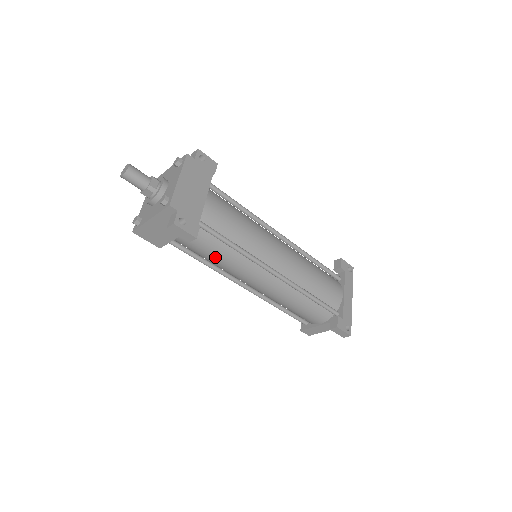
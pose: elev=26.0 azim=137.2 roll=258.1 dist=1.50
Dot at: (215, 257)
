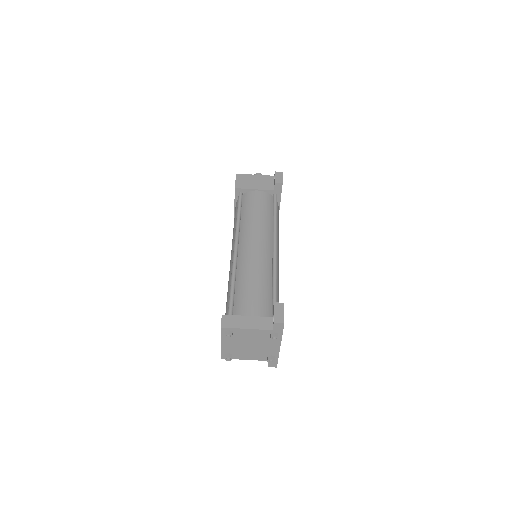
Dot at: (258, 212)
